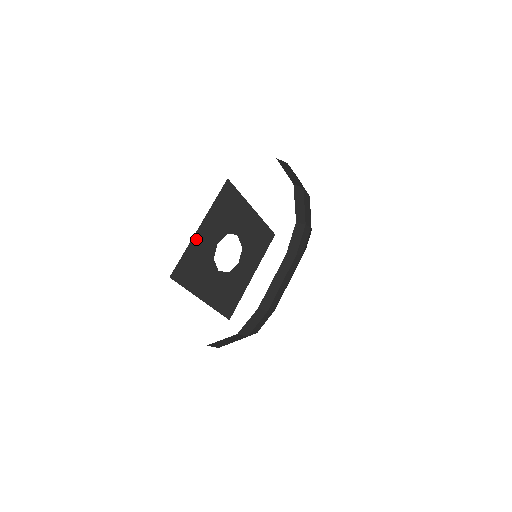
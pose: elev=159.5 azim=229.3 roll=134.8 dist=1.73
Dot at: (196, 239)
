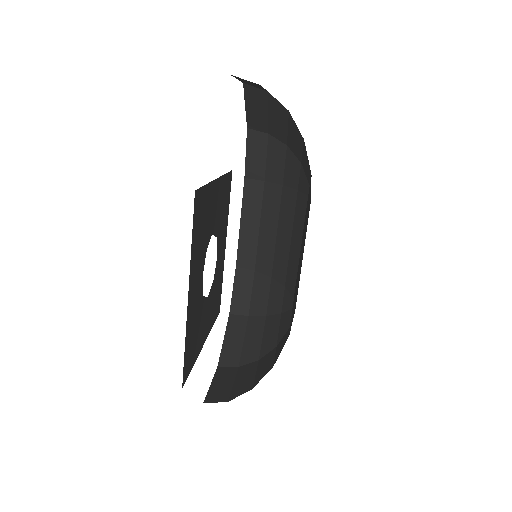
Dot at: (188, 313)
